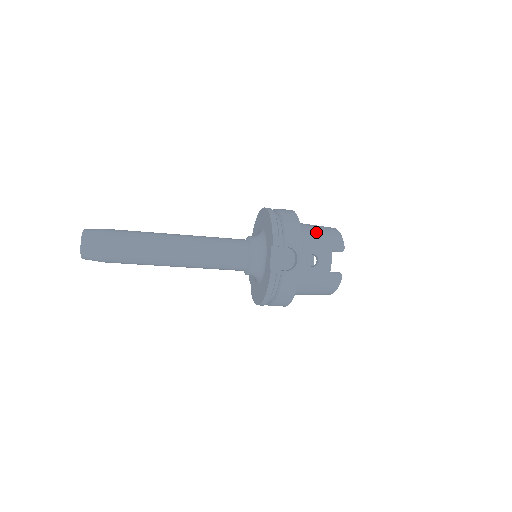
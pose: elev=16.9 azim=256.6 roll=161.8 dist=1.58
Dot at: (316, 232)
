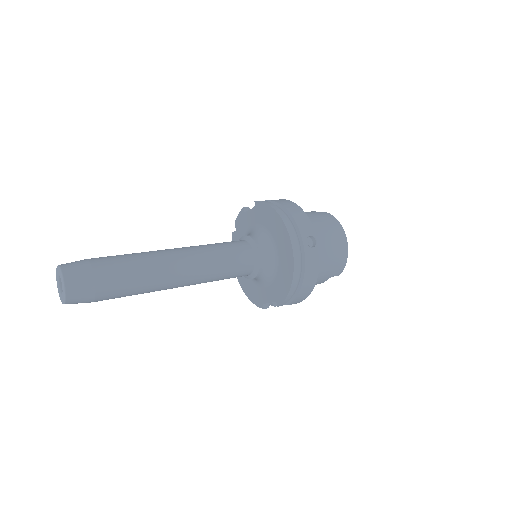
Dot at: (326, 269)
